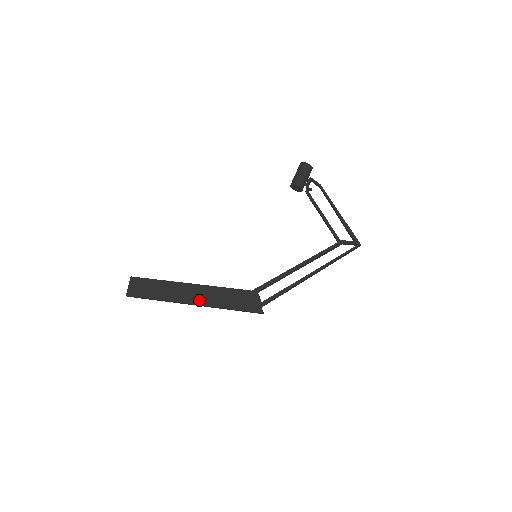
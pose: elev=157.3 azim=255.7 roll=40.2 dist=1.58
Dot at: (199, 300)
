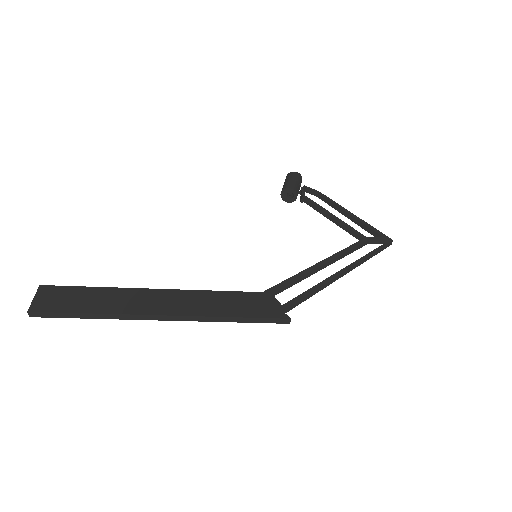
Dot at: (175, 309)
